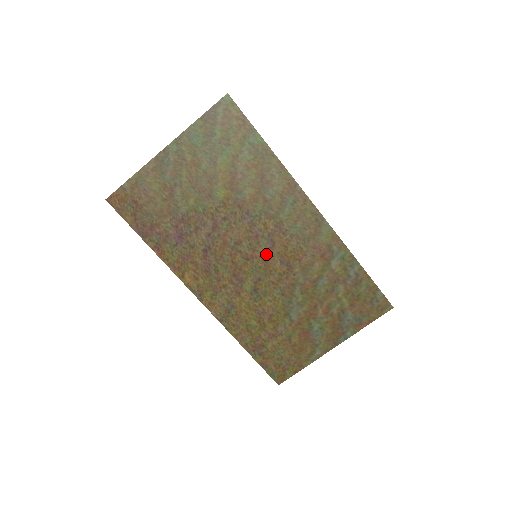
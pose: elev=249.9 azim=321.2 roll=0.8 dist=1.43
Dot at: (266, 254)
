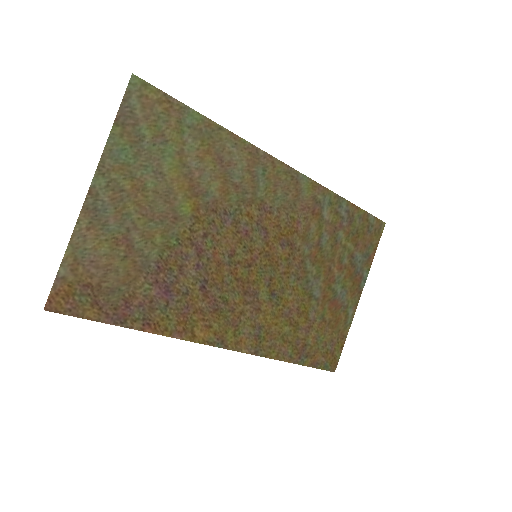
Dot at: (264, 247)
